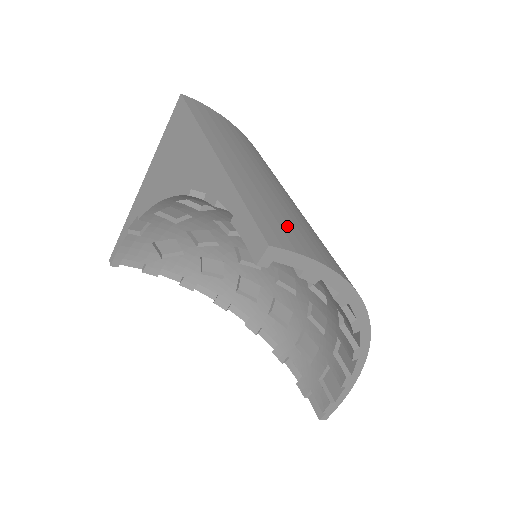
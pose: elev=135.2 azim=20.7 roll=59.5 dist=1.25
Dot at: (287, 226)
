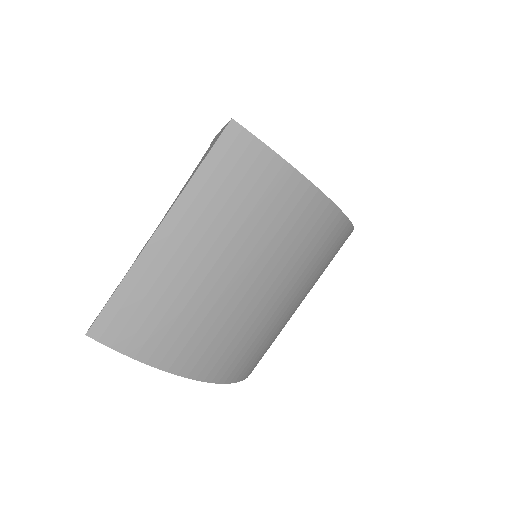
Dot at: (140, 323)
